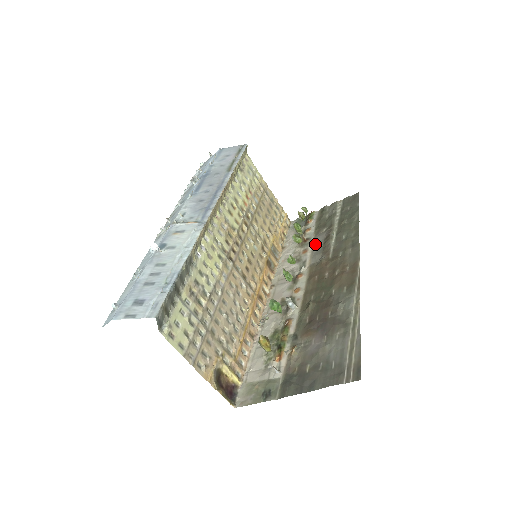
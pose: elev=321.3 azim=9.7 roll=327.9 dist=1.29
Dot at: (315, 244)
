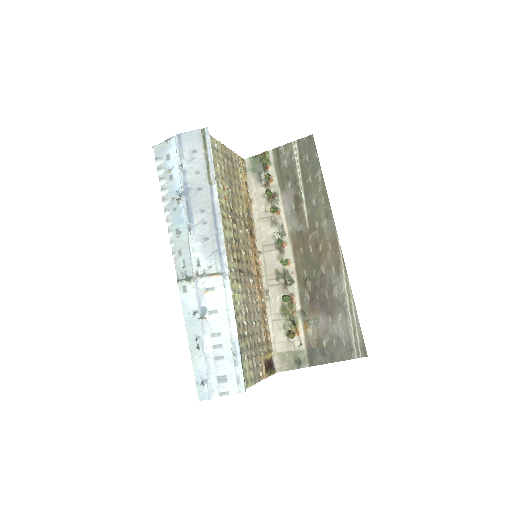
Dot at: (286, 204)
